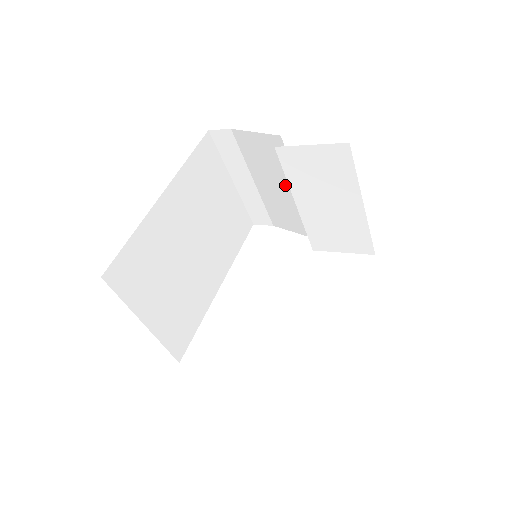
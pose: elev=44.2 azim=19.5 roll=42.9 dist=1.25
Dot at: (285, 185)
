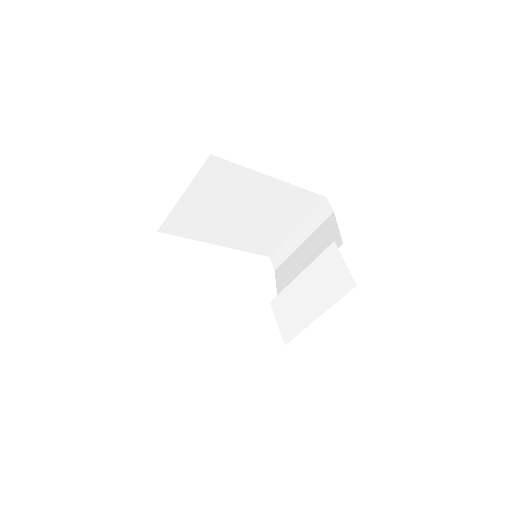
Dot at: (310, 263)
